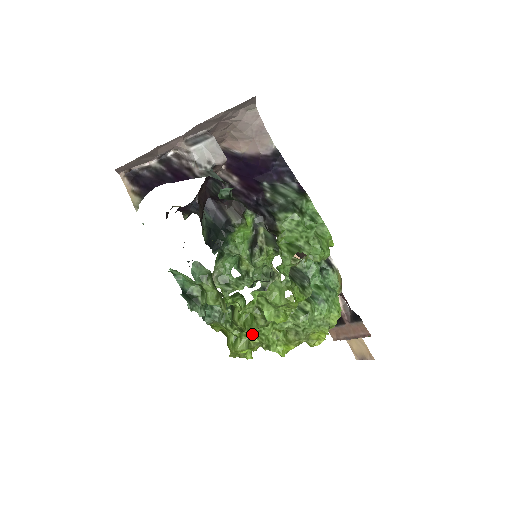
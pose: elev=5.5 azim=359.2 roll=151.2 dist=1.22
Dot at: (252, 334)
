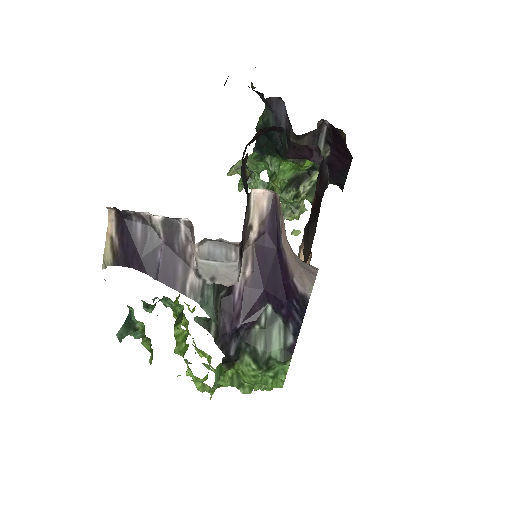
Dot at: occluded
